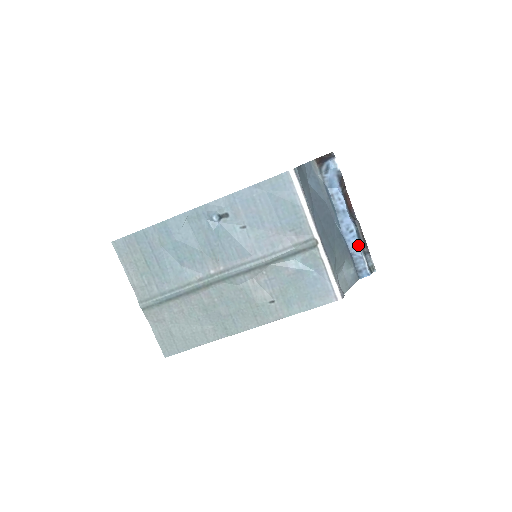
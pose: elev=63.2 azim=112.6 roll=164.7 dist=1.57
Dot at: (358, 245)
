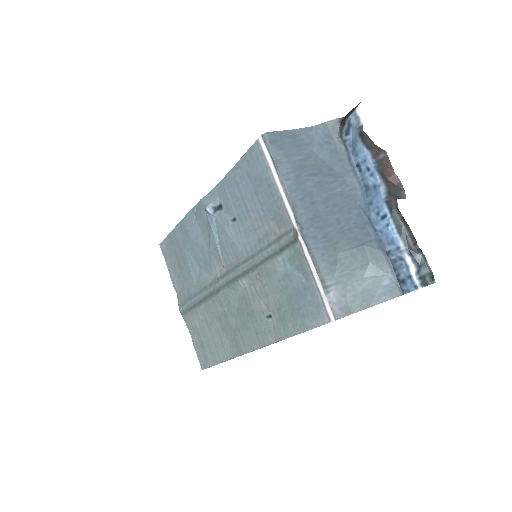
Dot at: (396, 238)
